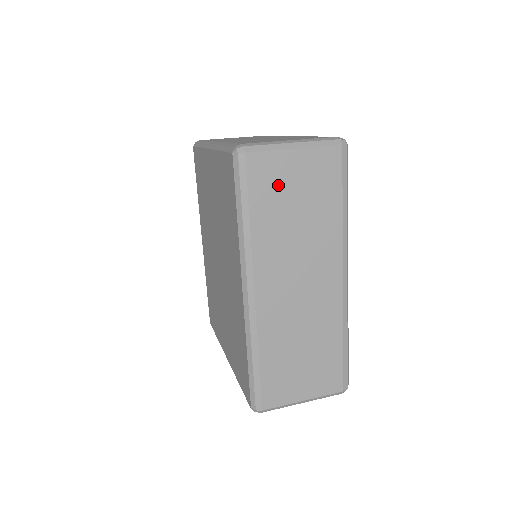
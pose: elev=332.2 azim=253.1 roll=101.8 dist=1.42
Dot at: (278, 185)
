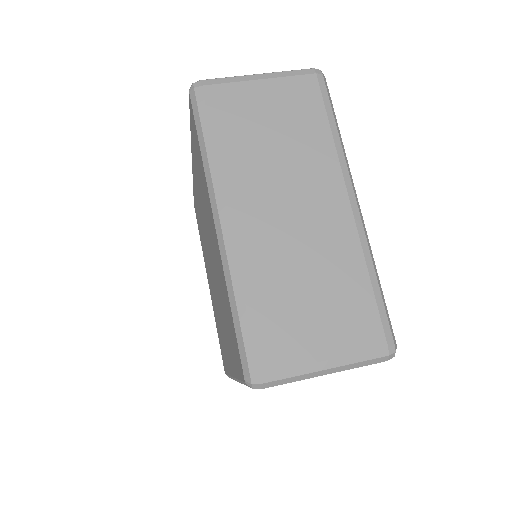
Dot at: occluded
